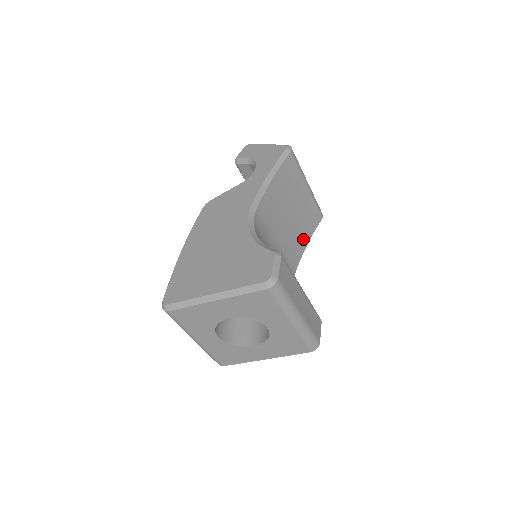
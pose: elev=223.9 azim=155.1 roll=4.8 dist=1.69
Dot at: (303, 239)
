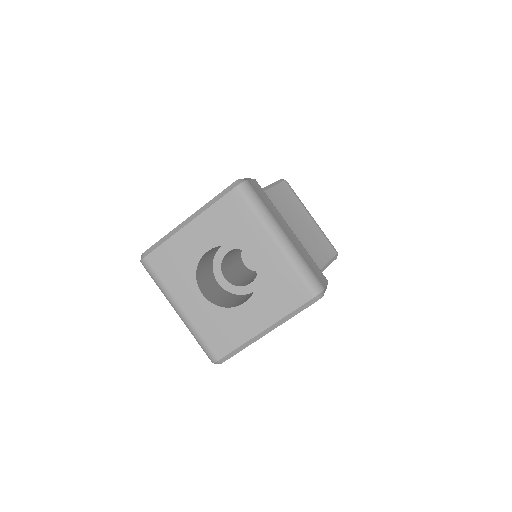
Dot at: (314, 260)
